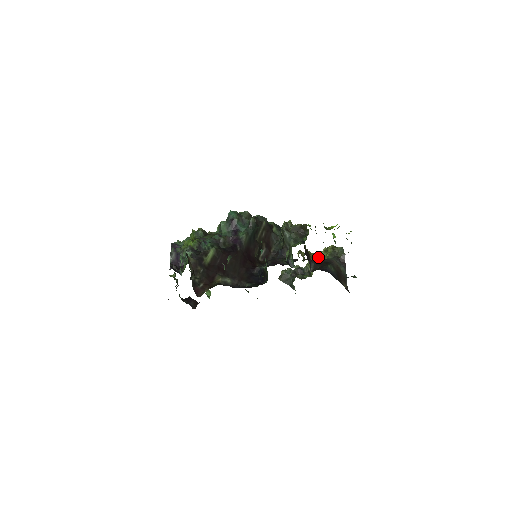
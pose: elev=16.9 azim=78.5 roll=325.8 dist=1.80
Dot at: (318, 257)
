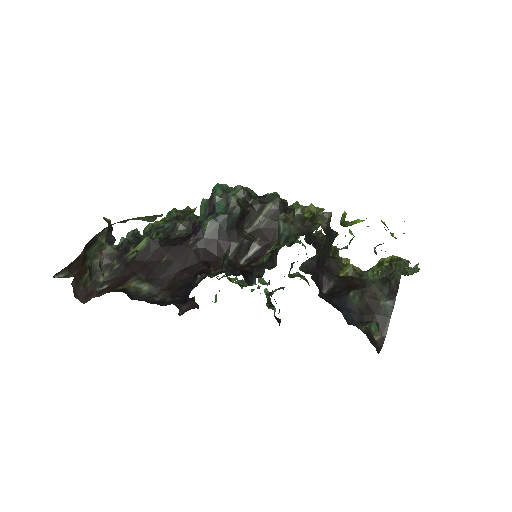
Dot at: (364, 273)
